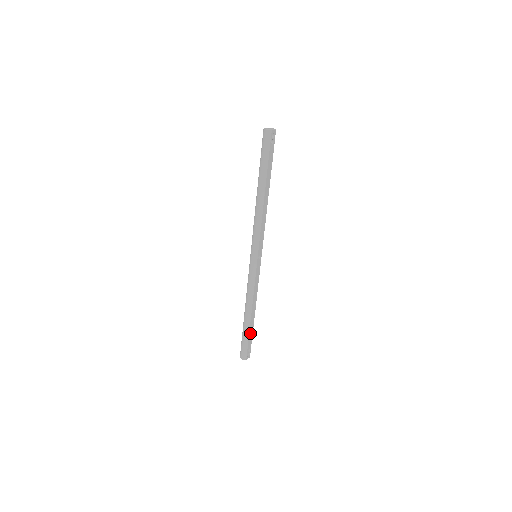
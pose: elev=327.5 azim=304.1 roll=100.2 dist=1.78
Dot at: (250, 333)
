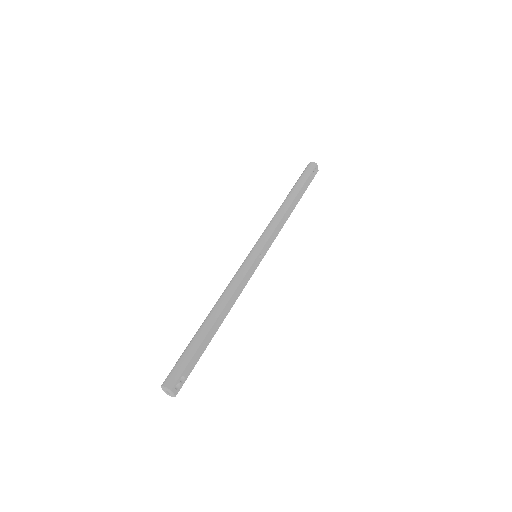
Dot at: (201, 348)
